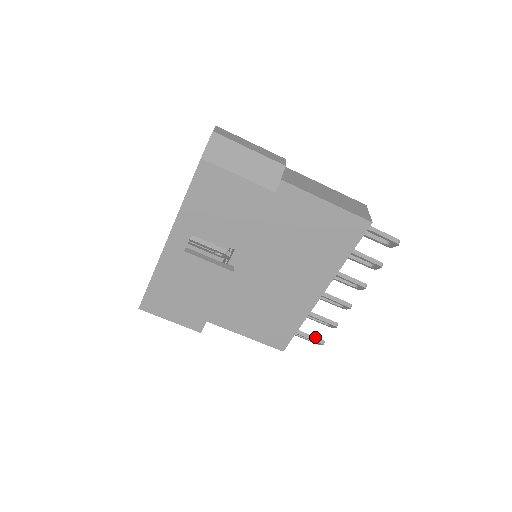
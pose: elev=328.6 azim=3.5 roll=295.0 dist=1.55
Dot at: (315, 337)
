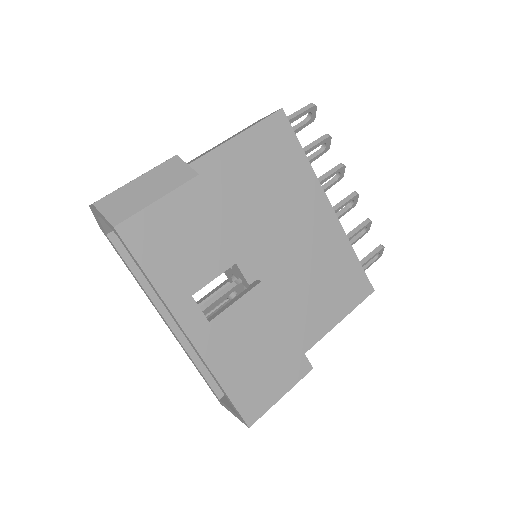
Dot at: (372, 251)
